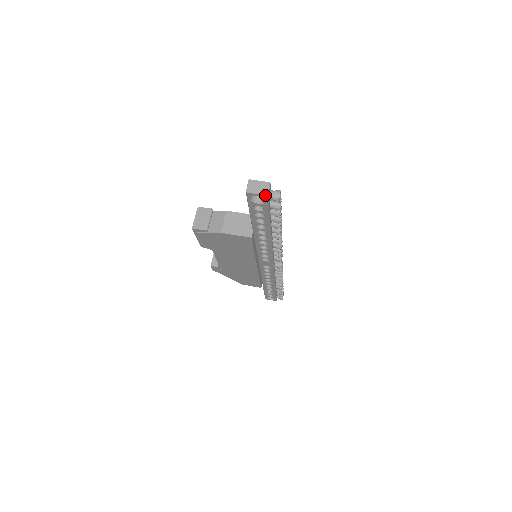
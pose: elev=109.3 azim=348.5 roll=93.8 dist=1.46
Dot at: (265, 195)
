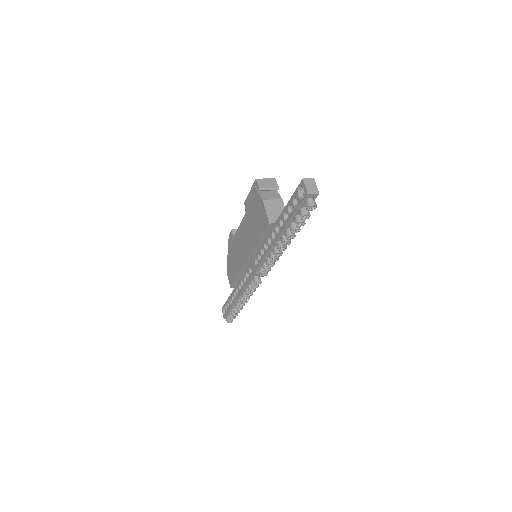
Dot at: (307, 192)
